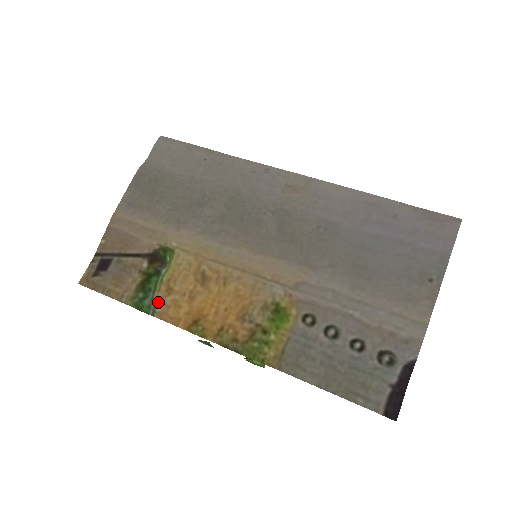
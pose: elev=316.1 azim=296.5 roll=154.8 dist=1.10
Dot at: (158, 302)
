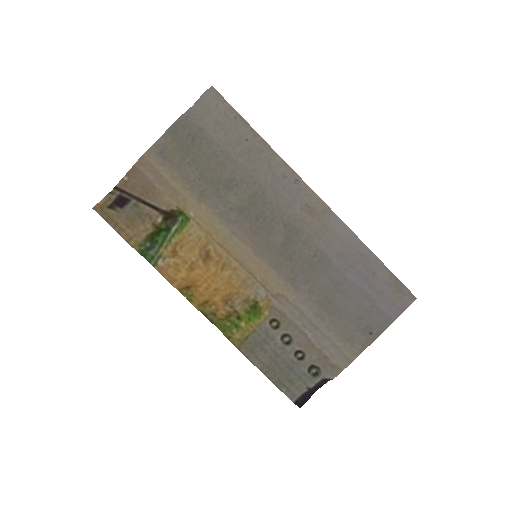
Dot at: (162, 258)
